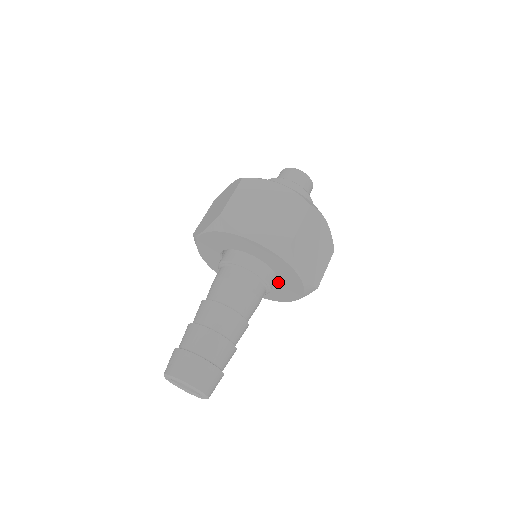
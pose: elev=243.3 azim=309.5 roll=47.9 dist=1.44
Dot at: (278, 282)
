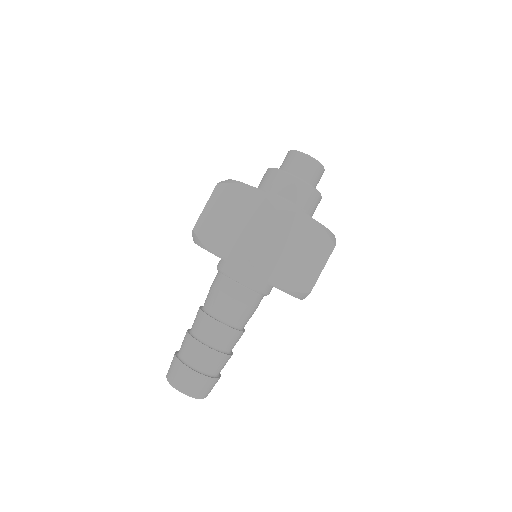
Dot at: occluded
